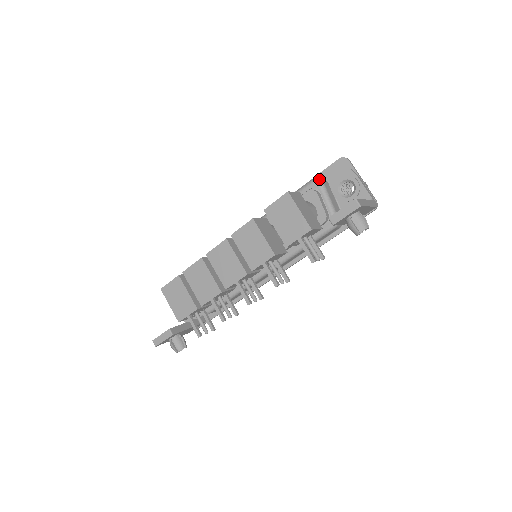
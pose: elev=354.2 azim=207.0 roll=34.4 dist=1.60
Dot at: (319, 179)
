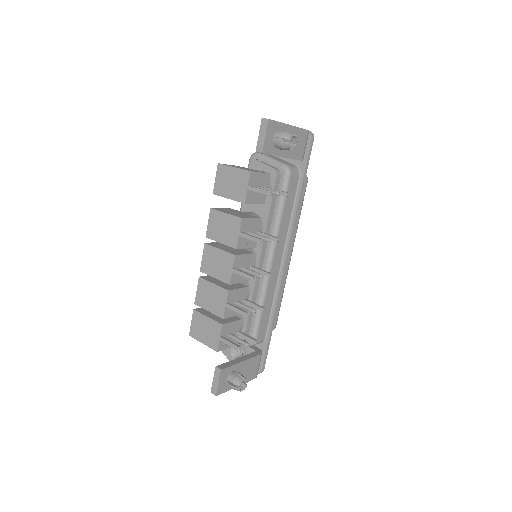
Dot at: (254, 153)
